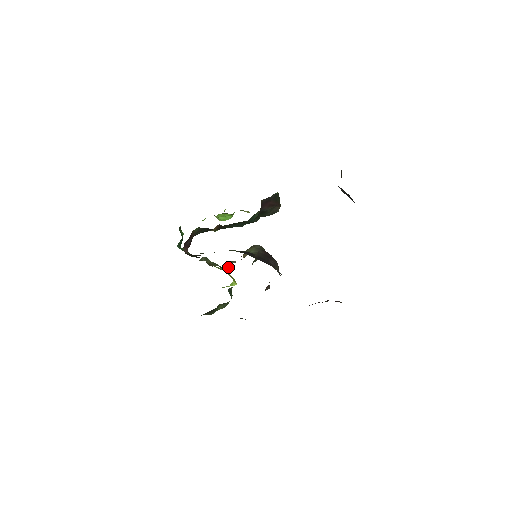
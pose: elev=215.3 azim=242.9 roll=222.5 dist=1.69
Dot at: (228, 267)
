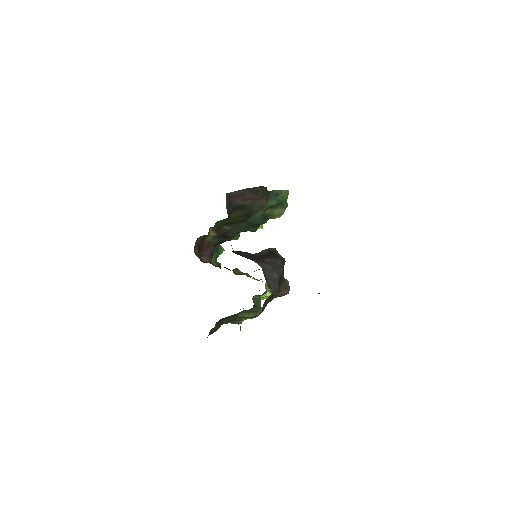
Dot at: occluded
